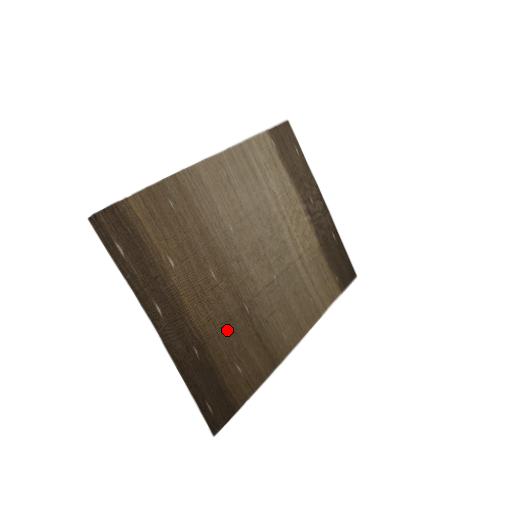
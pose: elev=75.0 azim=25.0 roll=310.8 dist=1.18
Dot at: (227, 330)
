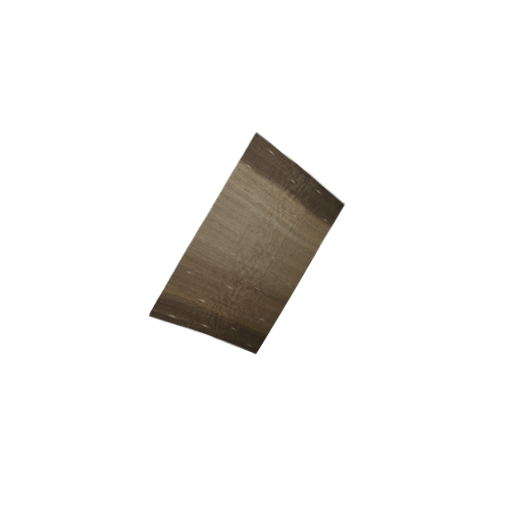
Dot at: (248, 307)
